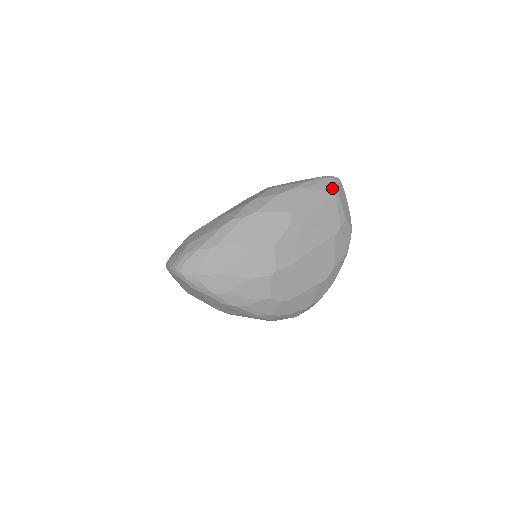
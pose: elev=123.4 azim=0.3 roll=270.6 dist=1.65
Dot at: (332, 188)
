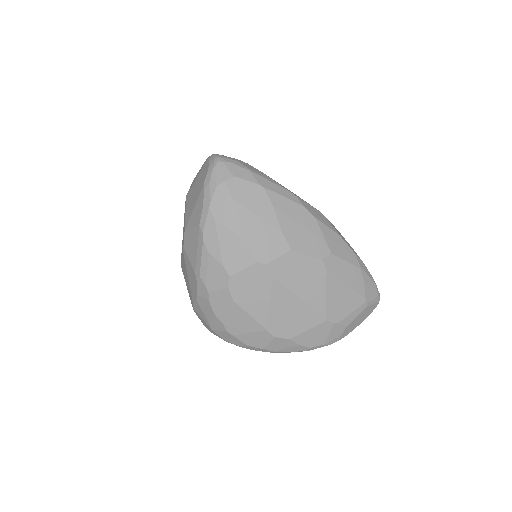
Dot at: (370, 295)
